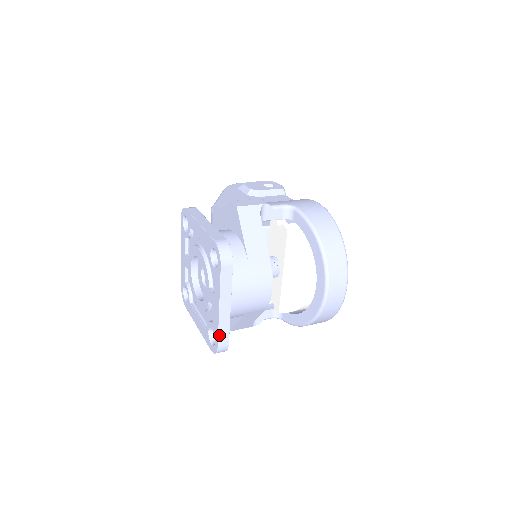
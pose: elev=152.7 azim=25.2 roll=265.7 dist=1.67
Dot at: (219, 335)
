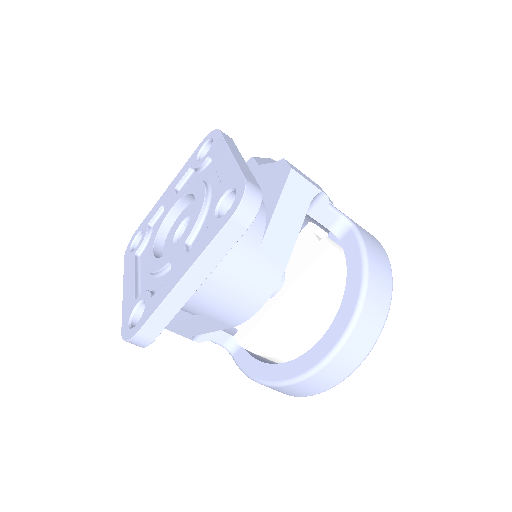
Dot at: (151, 317)
